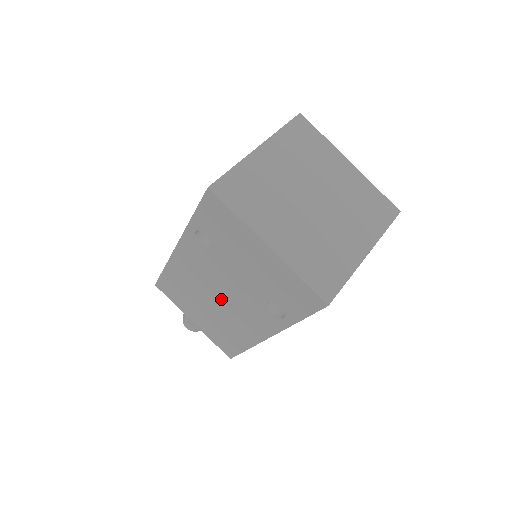
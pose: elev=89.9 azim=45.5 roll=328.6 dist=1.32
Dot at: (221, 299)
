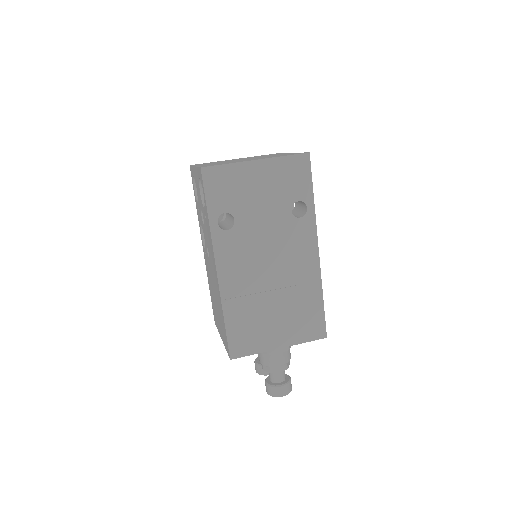
Dot at: (273, 268)
